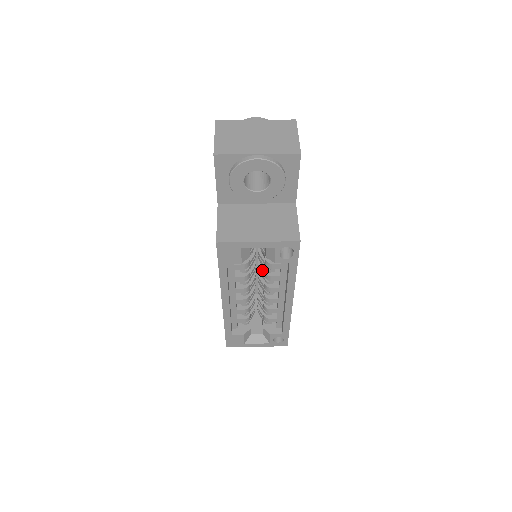
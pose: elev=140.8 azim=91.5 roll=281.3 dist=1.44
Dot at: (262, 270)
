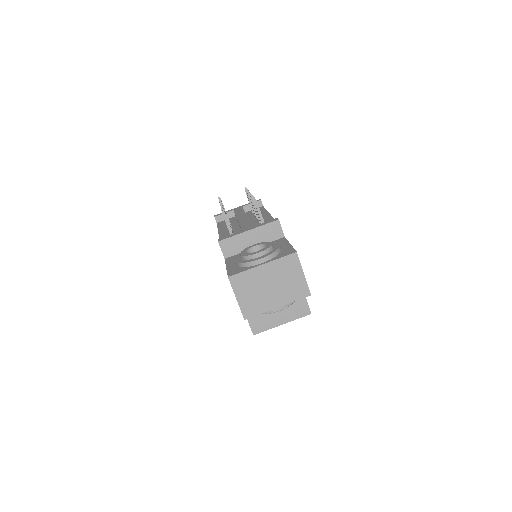
Dot at: occluded
